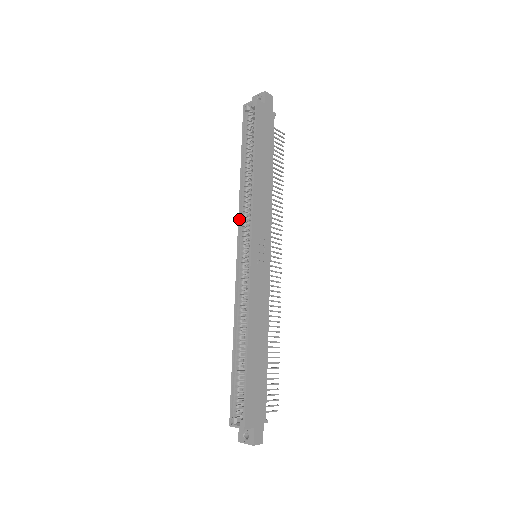
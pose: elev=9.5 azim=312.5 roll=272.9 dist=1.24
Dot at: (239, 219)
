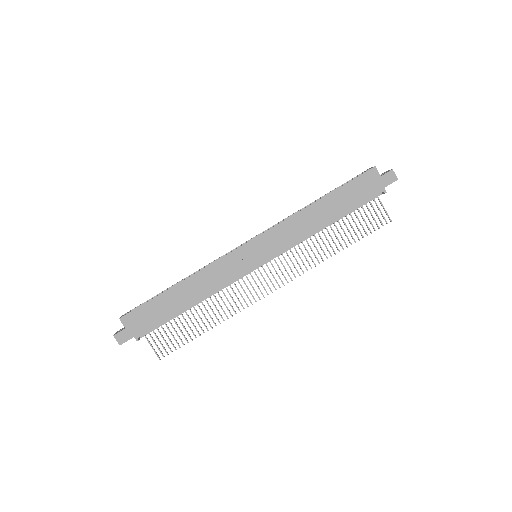
Dot at: (274, 225)
